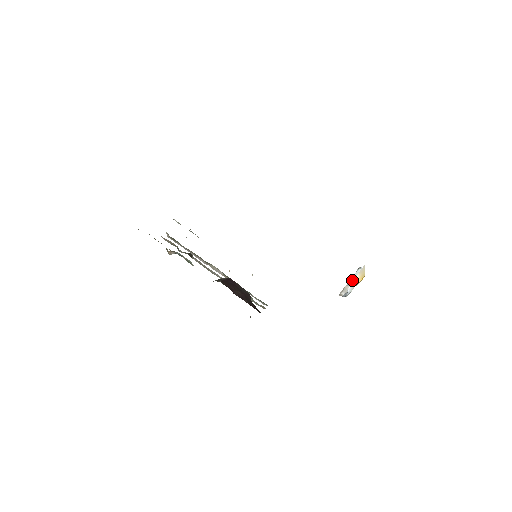
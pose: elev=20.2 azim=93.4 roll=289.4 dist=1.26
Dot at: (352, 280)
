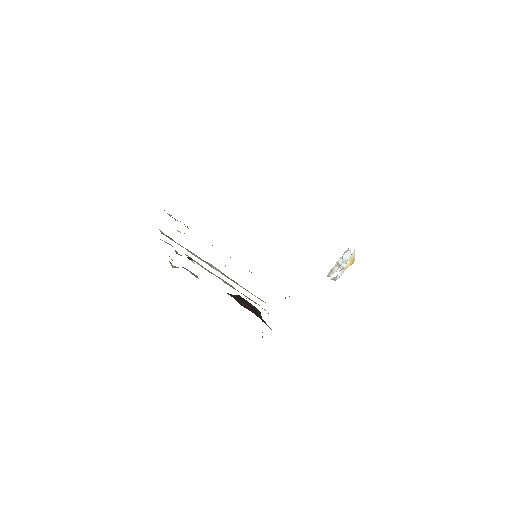
Dot at: (341, 263)
